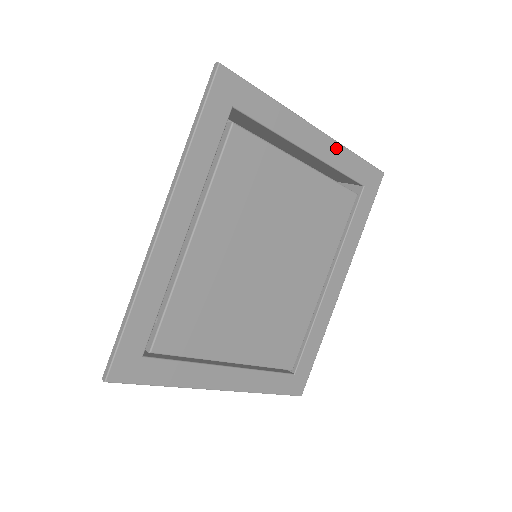
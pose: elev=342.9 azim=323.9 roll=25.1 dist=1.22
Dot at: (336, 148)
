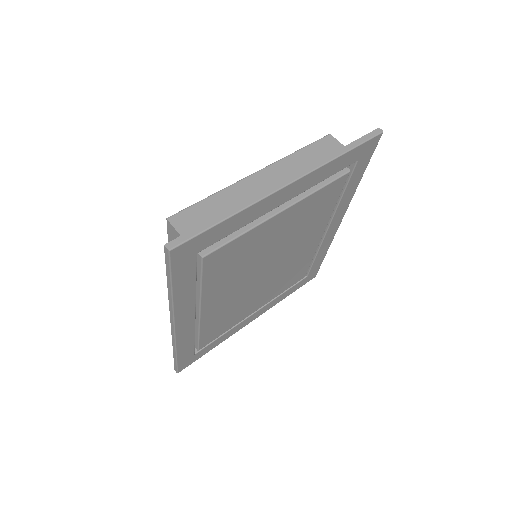
Dot at: (318, 172)
